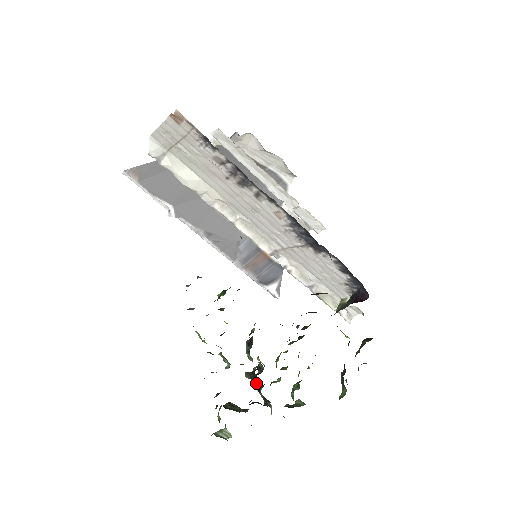
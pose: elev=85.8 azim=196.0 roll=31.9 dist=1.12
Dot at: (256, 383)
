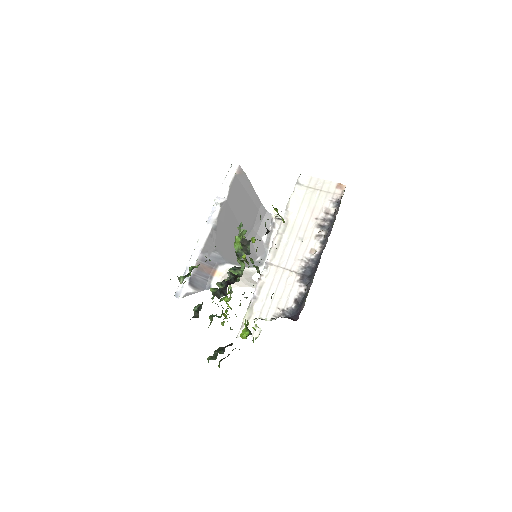
Dot at: (228, 281)
